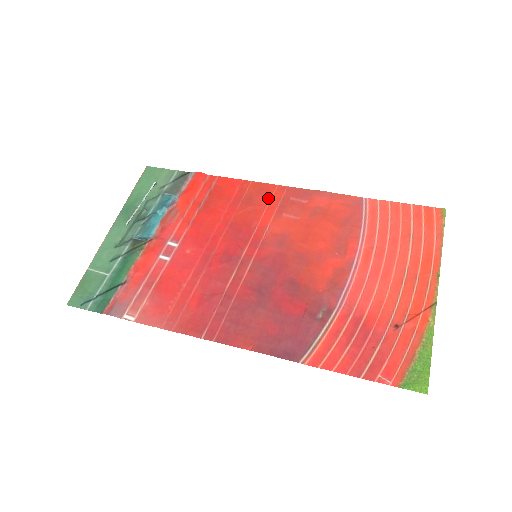
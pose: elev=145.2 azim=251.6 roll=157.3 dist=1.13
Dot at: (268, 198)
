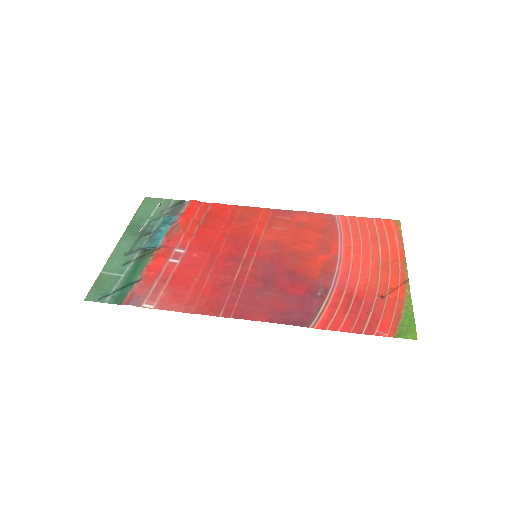
Dot at: (258, 217)
